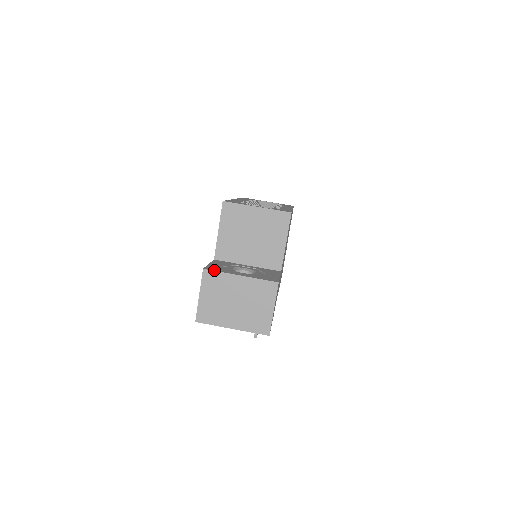
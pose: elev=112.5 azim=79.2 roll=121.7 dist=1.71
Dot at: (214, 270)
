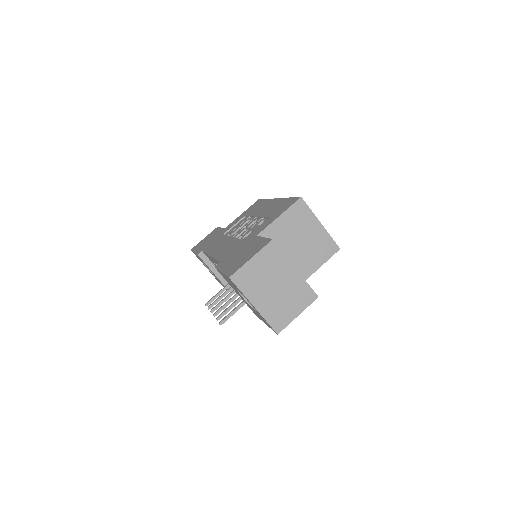
Dot at: occluded
